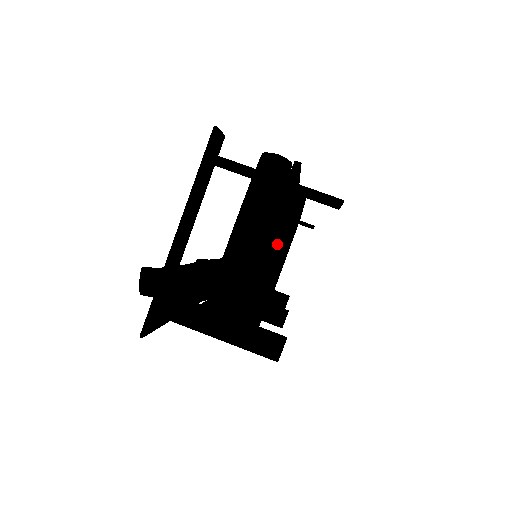
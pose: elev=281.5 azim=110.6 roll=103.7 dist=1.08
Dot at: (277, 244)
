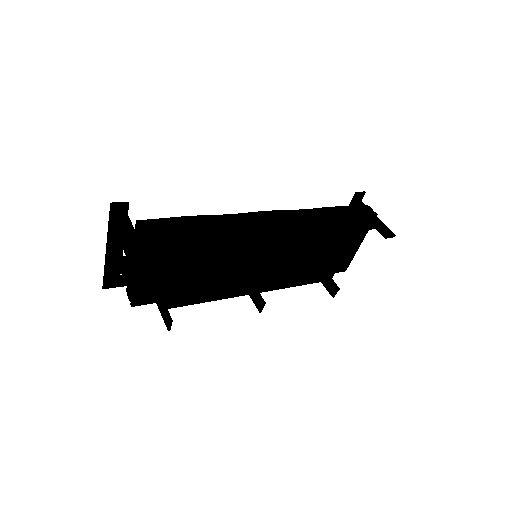
Dot at: (169, 268)
